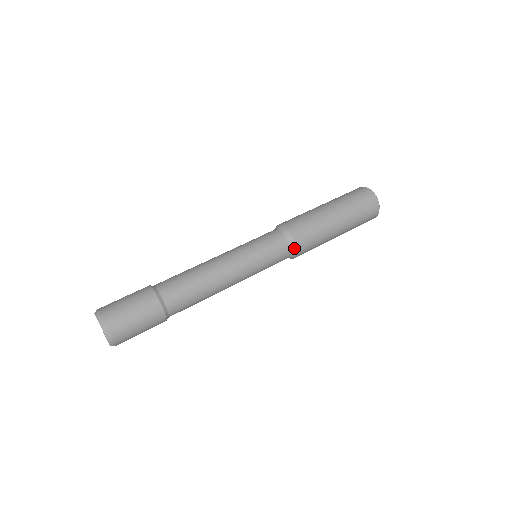
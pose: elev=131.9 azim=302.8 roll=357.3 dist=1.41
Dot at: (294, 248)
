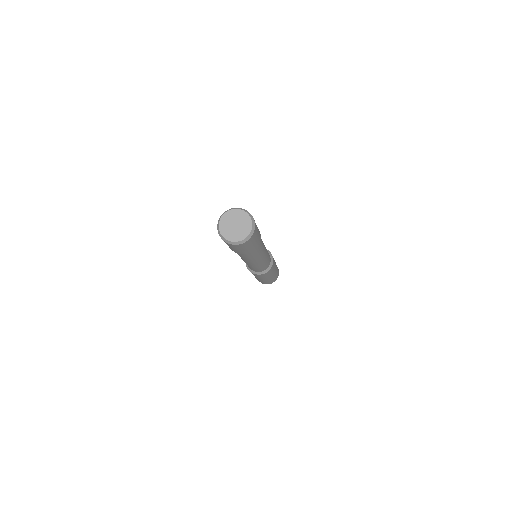
Dot at: (272, 259)
